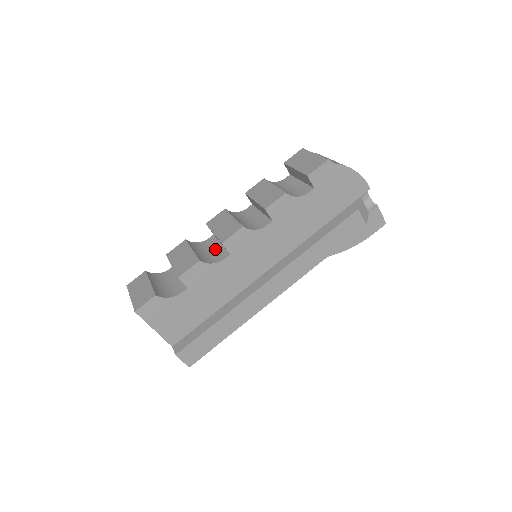
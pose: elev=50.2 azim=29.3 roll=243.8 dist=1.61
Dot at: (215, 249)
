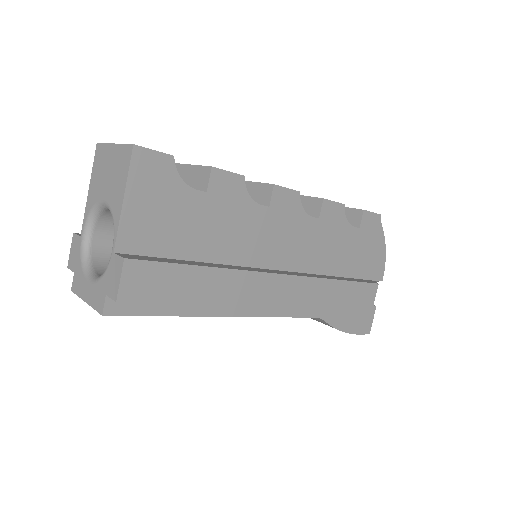
Dot at: occluded
